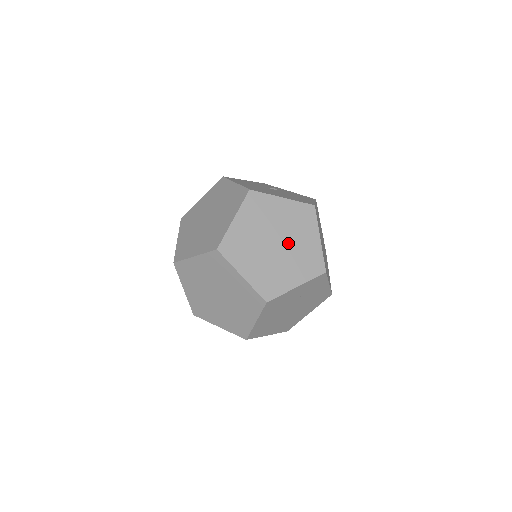
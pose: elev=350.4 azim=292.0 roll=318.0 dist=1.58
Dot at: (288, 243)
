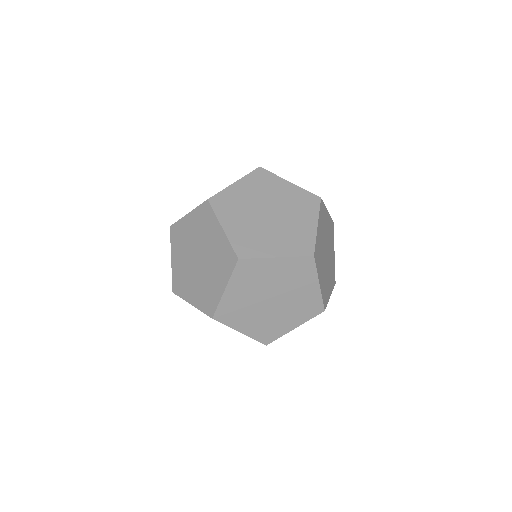
Dot at: (282, 218)
